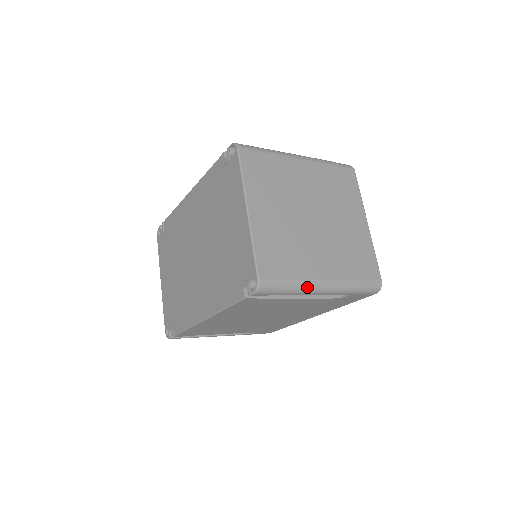
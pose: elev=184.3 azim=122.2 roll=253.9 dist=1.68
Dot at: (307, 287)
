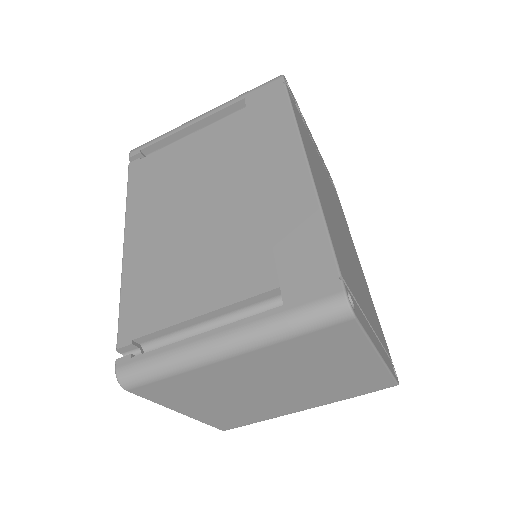
Dot at: occluded
